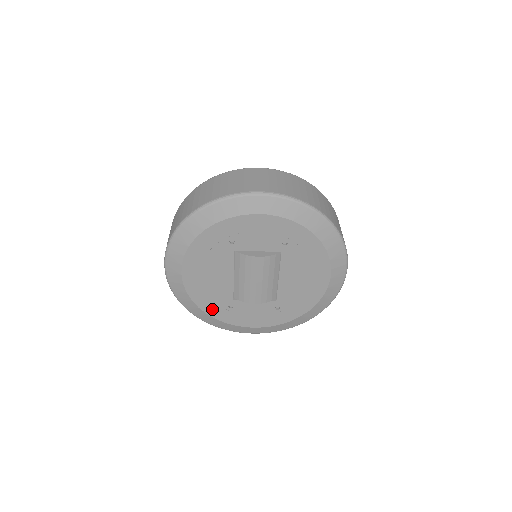
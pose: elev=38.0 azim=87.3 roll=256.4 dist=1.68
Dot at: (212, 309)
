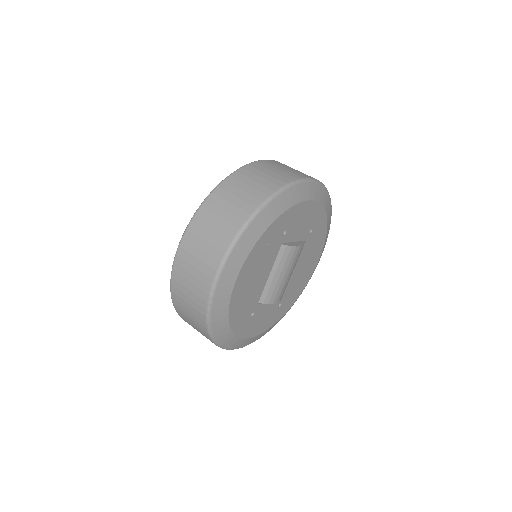
Dot at: (238, 323)
